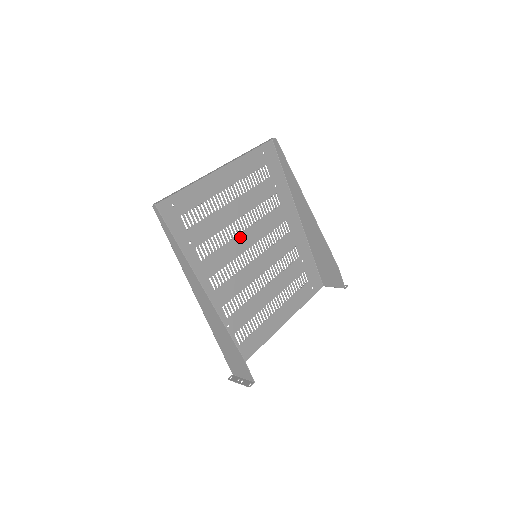
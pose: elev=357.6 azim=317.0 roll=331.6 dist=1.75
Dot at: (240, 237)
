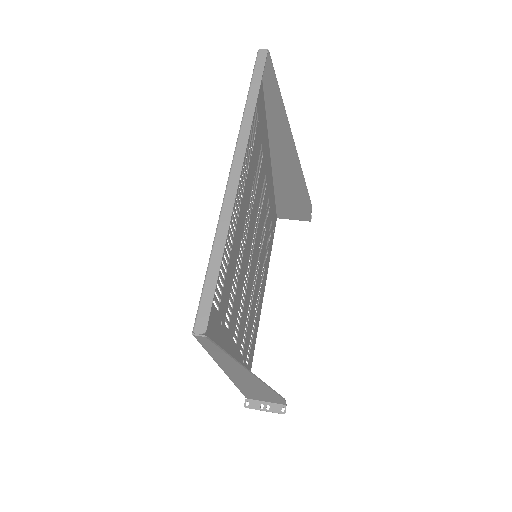
Dot at: (245, 248)
